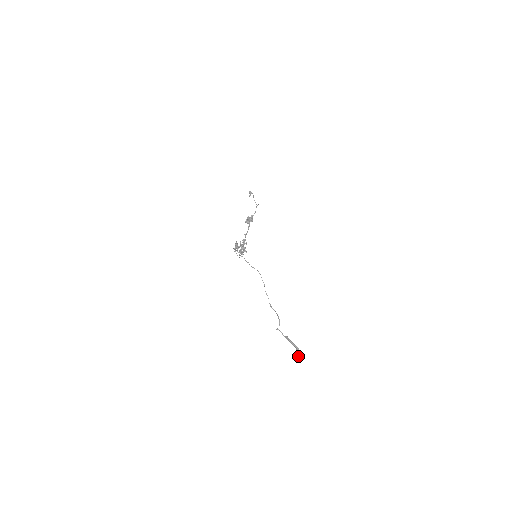
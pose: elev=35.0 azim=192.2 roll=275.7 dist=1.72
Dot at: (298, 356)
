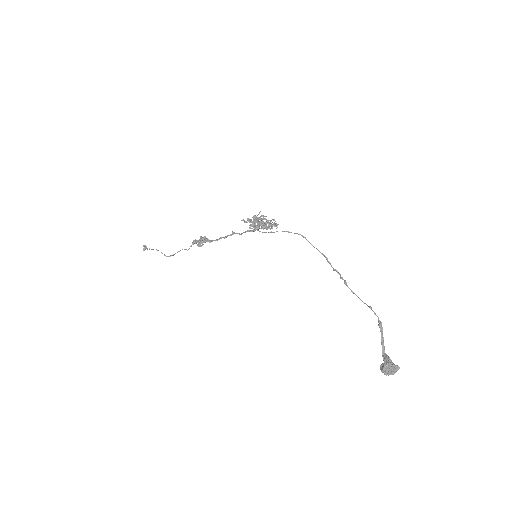
Dot at: (392, 363)
